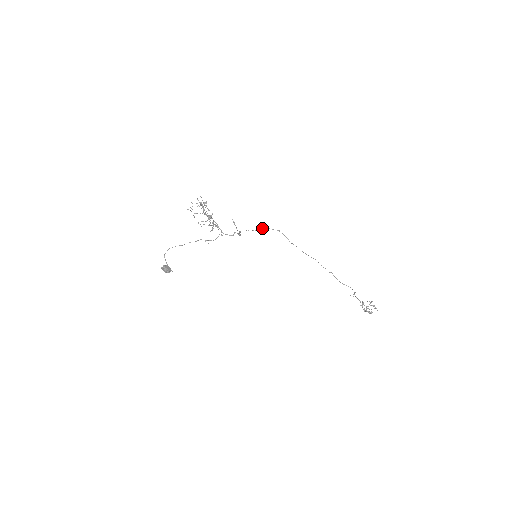
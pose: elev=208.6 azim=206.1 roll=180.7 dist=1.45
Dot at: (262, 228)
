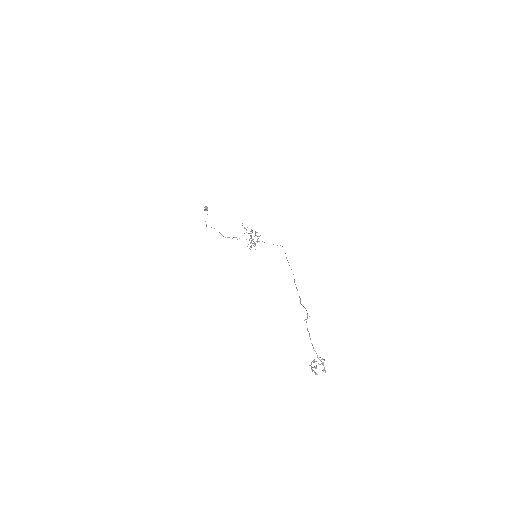
Dot at: occluded
